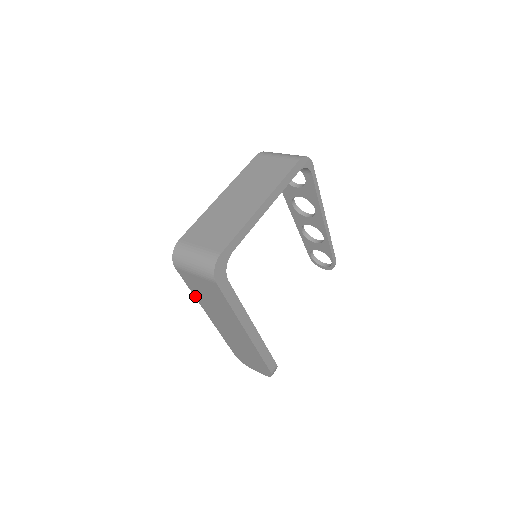
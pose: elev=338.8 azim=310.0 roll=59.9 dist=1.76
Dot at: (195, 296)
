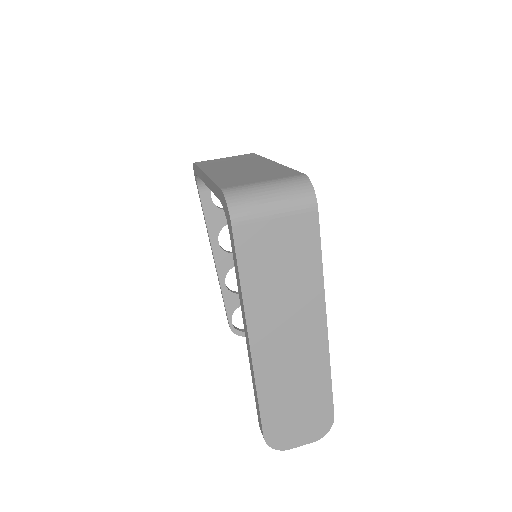
Dot at: (244, 292)
